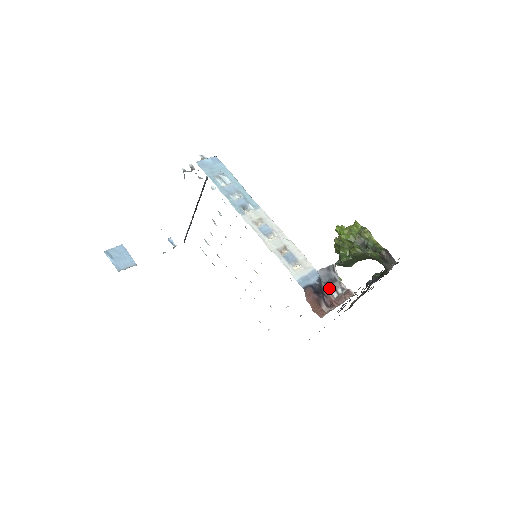
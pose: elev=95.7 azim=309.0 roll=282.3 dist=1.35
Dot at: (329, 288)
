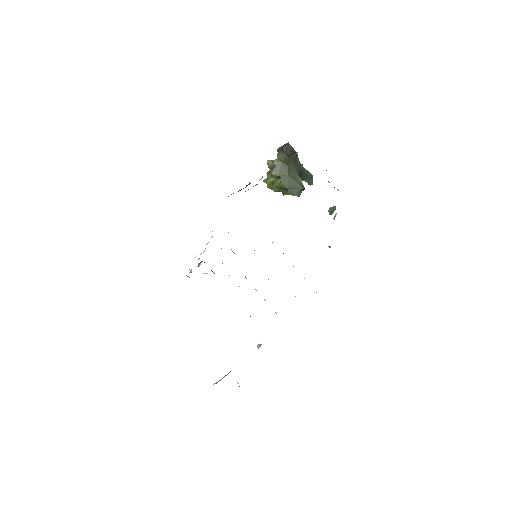
Dot at: occluded
